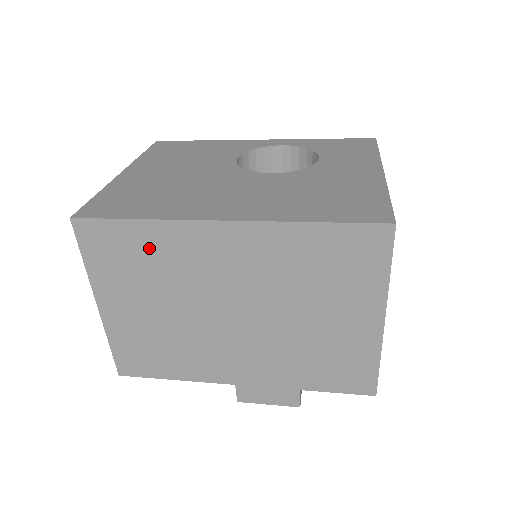
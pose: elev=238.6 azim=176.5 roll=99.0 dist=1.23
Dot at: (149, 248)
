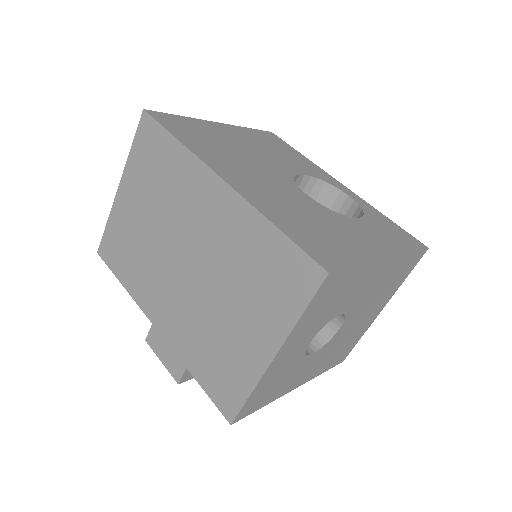
Dot at: (170, 166)
